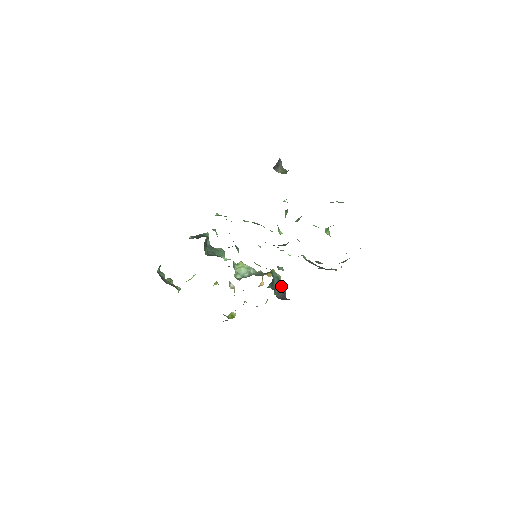
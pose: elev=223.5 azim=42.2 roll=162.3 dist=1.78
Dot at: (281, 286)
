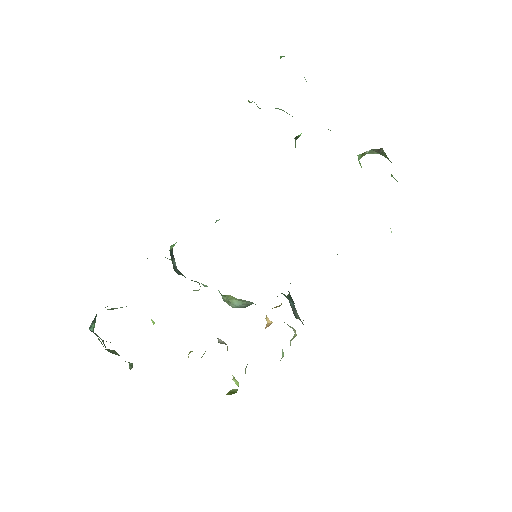
Dot at: occluded
